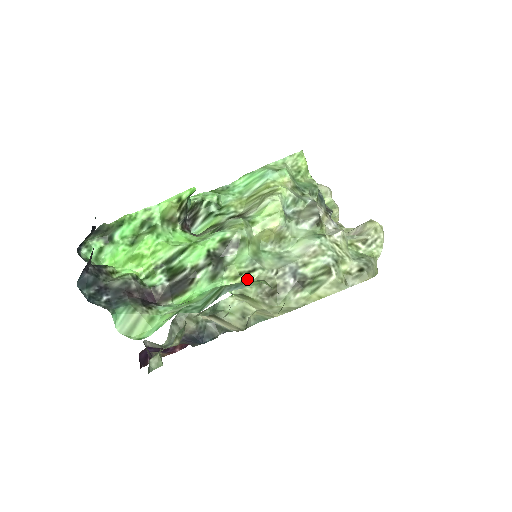
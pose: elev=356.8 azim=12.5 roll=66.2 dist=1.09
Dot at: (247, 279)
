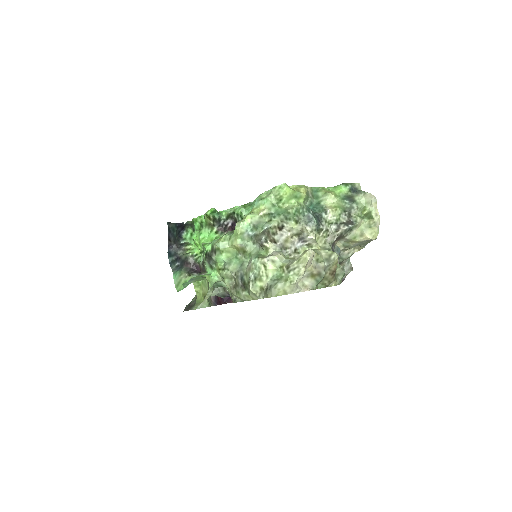
Dot at: (221, 274)
